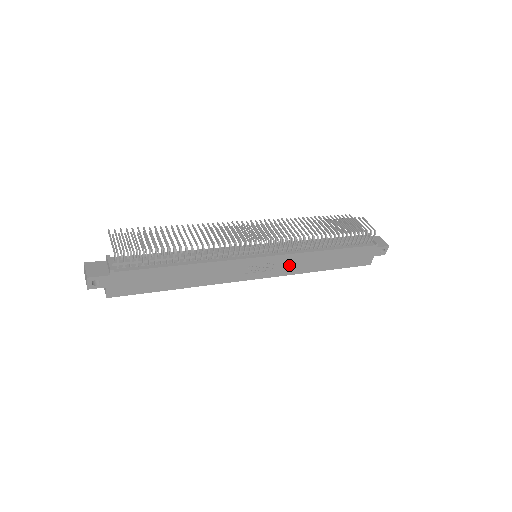
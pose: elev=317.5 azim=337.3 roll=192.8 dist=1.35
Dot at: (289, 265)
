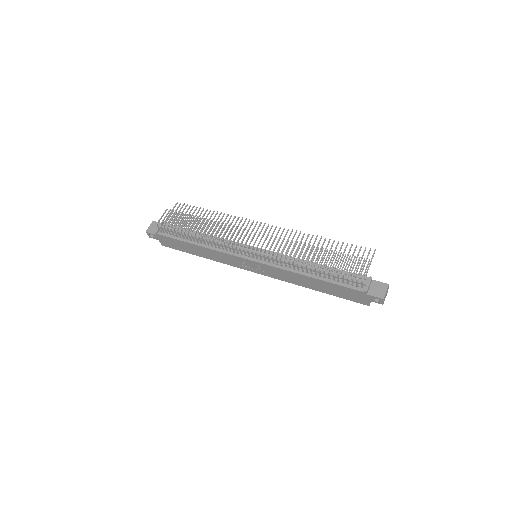
Dot at: (278, 274)
